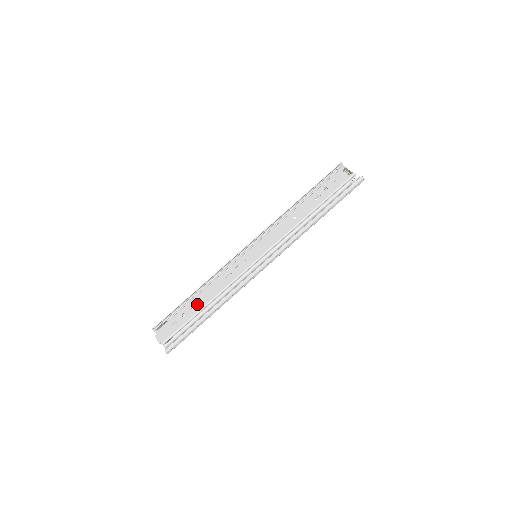
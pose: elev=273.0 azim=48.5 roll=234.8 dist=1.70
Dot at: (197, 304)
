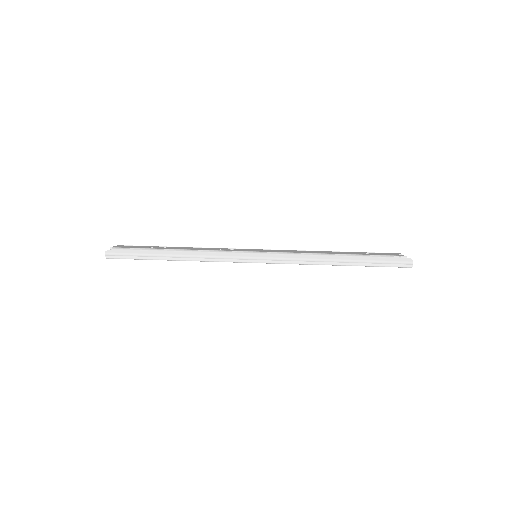
Dot at: (171, 247)
